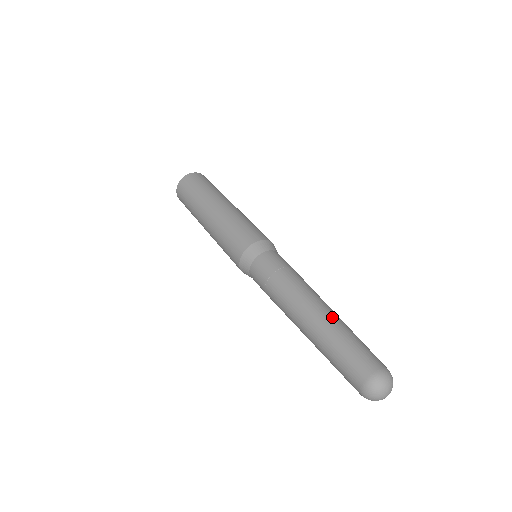
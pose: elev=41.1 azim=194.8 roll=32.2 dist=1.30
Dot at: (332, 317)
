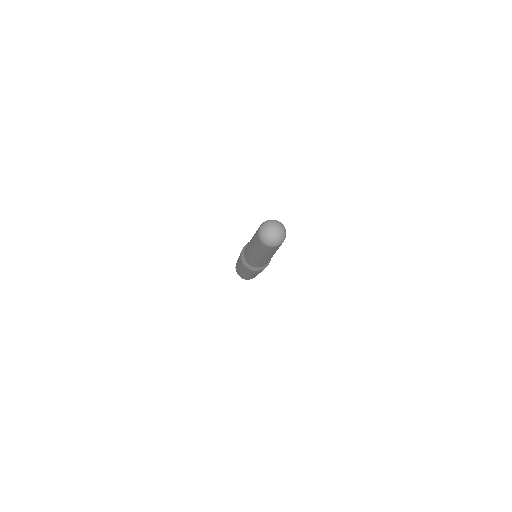
Dot at: occluded
